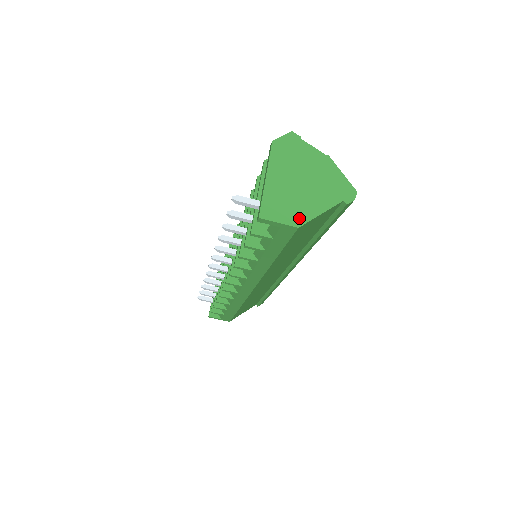
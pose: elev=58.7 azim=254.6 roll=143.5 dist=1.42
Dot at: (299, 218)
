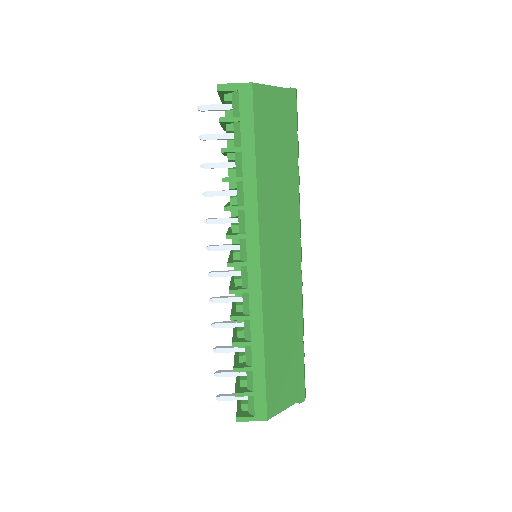
Dot at: occluded
